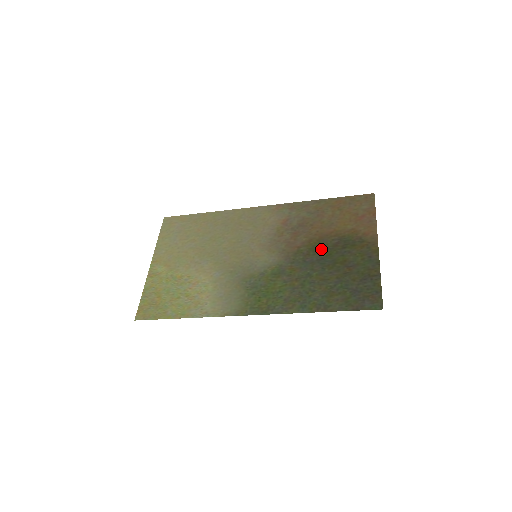
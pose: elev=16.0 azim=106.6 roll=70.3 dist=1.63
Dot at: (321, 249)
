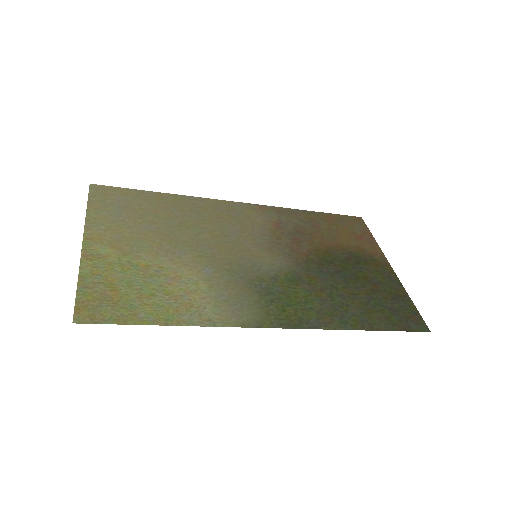
Dot at: (334, 261)
